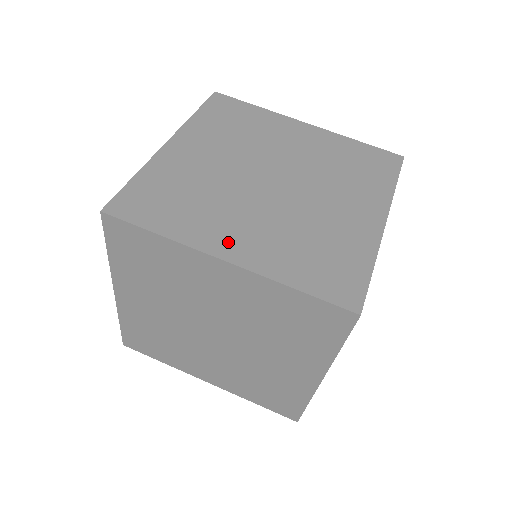
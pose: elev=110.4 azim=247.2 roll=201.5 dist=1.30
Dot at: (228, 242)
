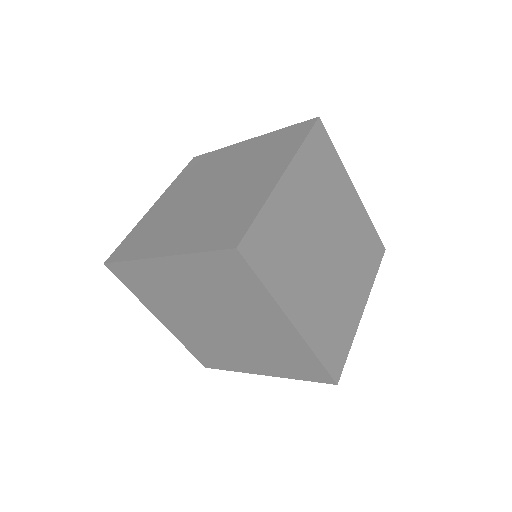
Dot at: (165, 318)
